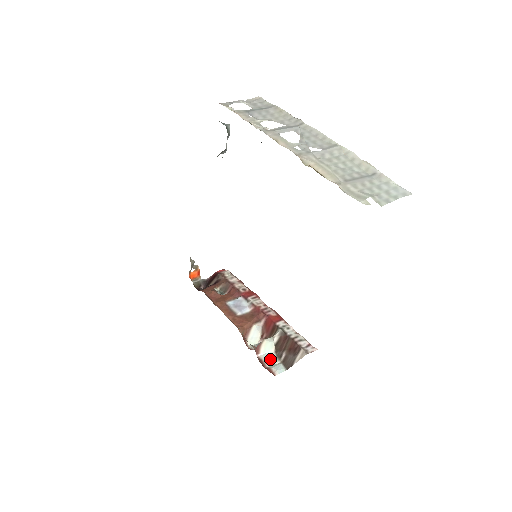
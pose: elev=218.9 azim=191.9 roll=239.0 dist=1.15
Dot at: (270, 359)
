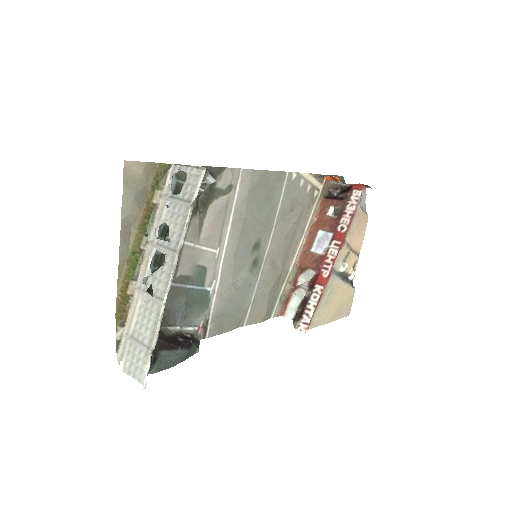
Dot at: (295, 302)
